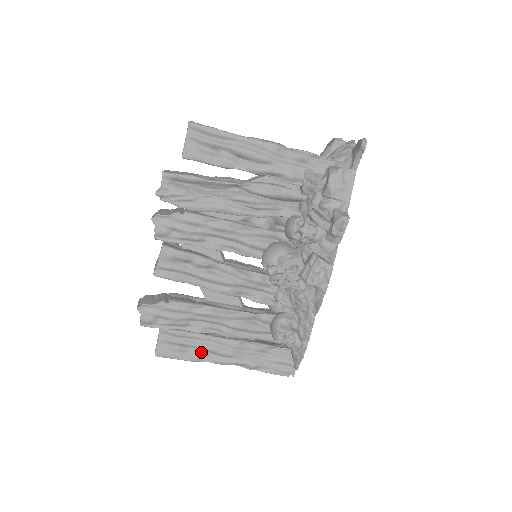
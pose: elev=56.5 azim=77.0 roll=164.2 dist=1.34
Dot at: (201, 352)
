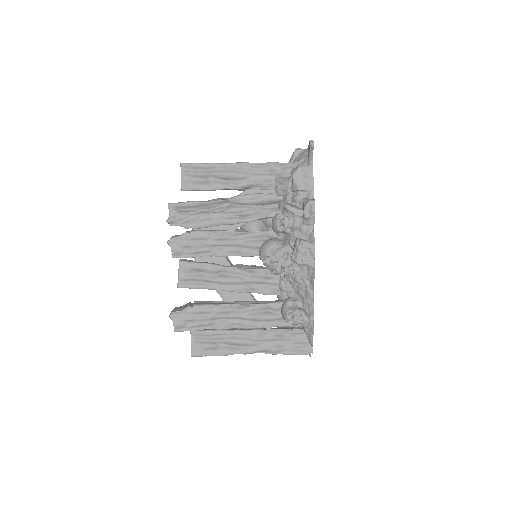
Dot at: (229, 346)
